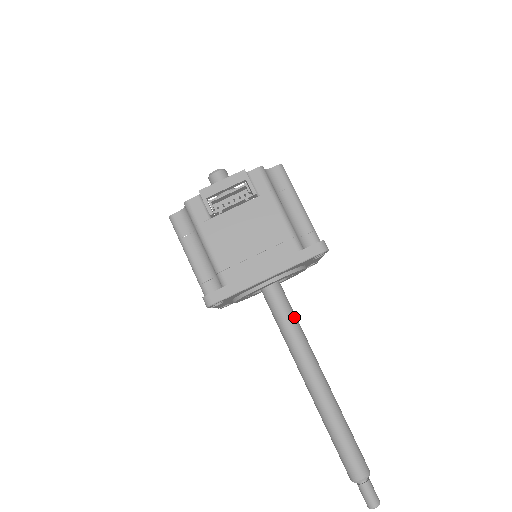
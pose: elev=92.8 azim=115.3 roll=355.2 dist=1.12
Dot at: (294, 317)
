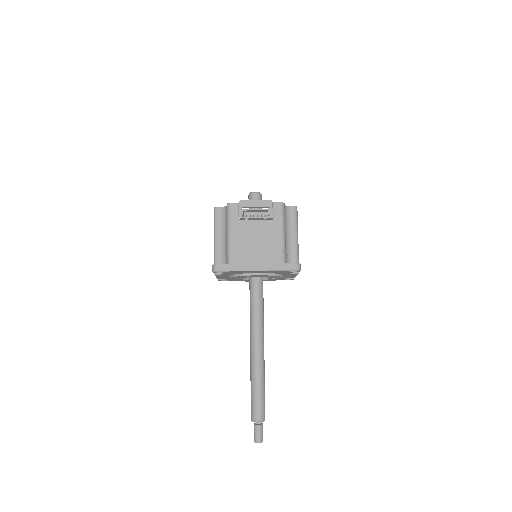
Dot at: (262, 304)
